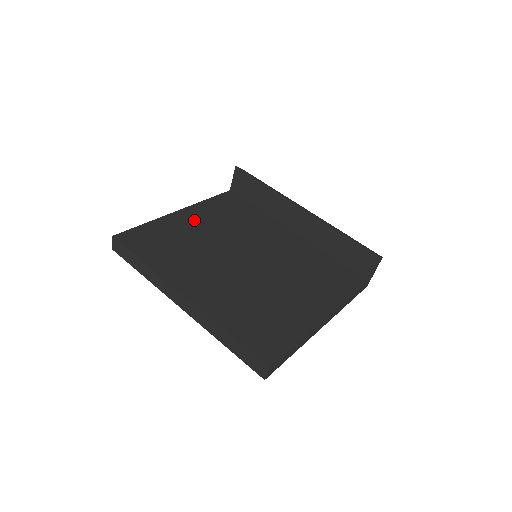
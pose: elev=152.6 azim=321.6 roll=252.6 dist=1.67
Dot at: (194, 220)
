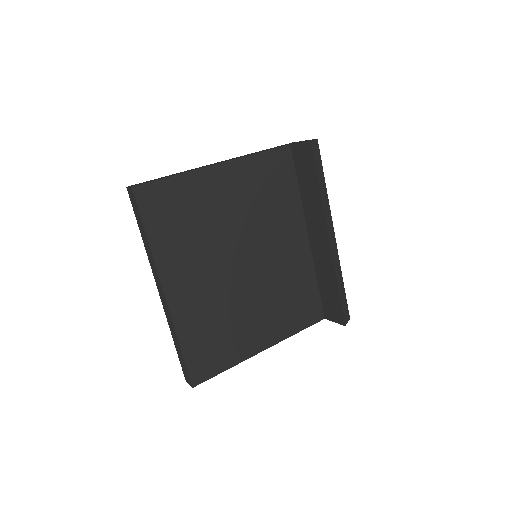
Dot at: (226, 187)
